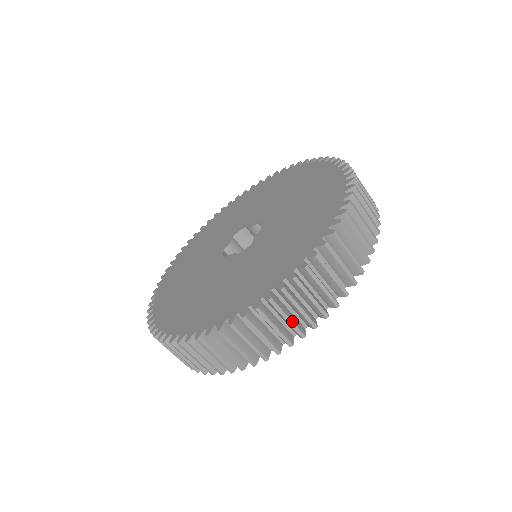
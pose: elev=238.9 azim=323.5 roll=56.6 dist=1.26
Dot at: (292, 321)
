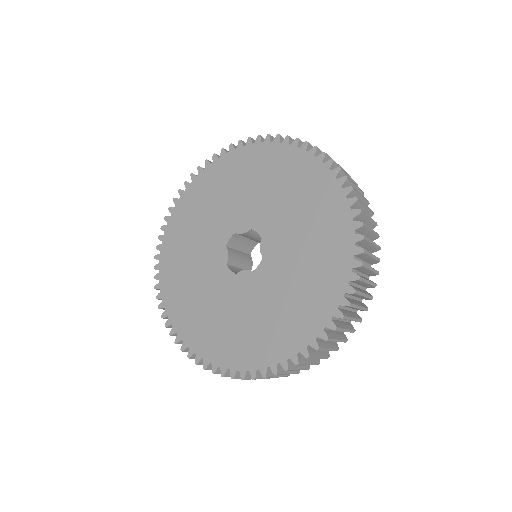
Dot at: (348, 329)
